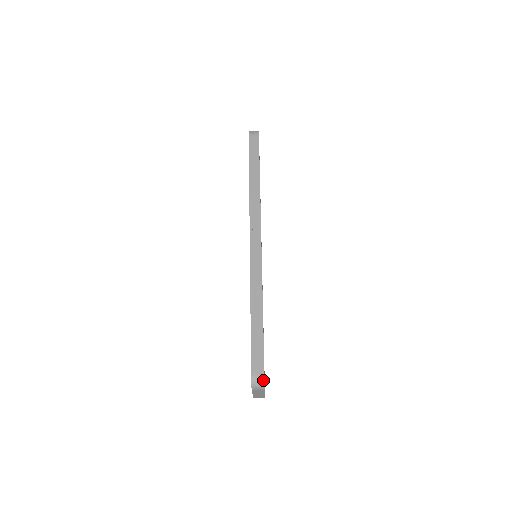
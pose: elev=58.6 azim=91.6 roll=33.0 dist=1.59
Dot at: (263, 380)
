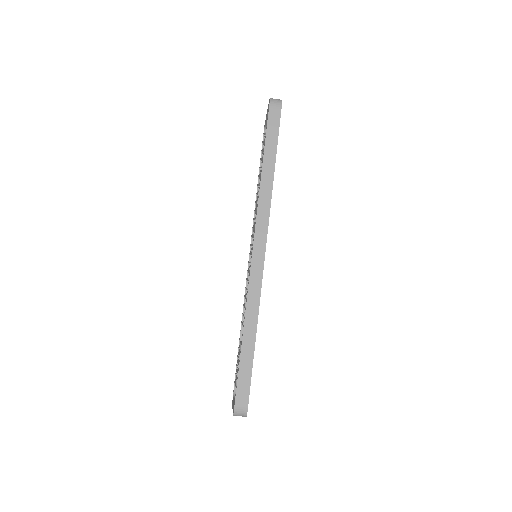
Dot at: (246, 411)
